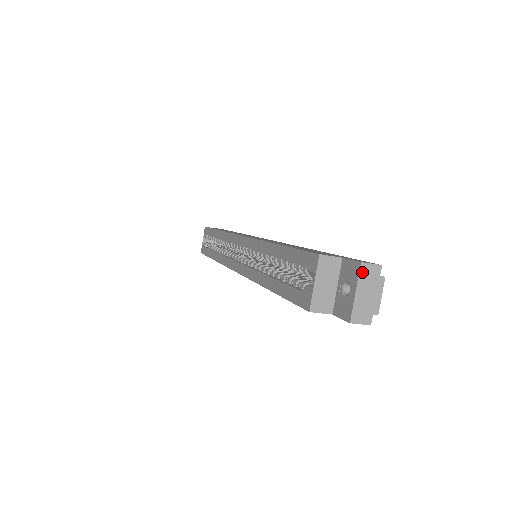
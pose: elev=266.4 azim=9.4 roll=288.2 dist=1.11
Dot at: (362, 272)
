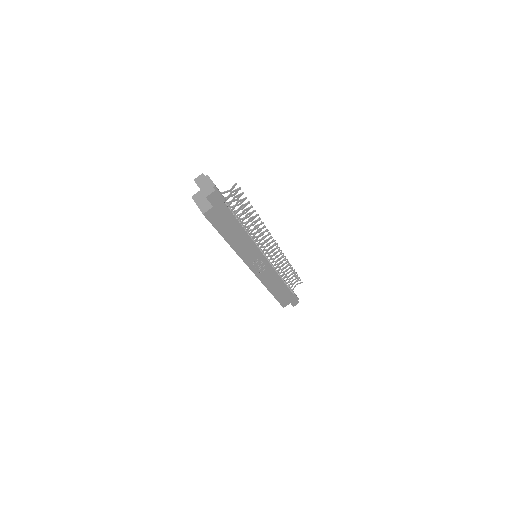
Dot at: (197, 182)
